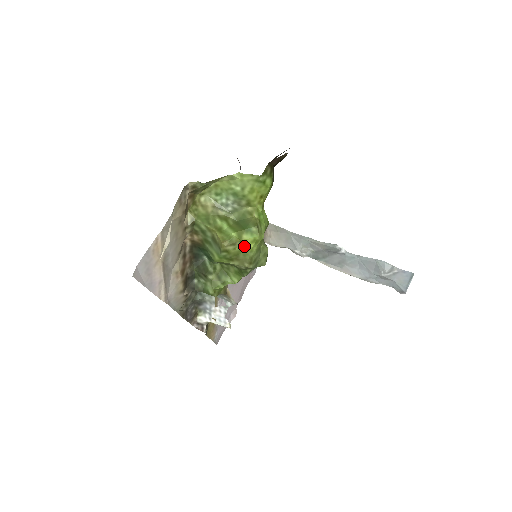
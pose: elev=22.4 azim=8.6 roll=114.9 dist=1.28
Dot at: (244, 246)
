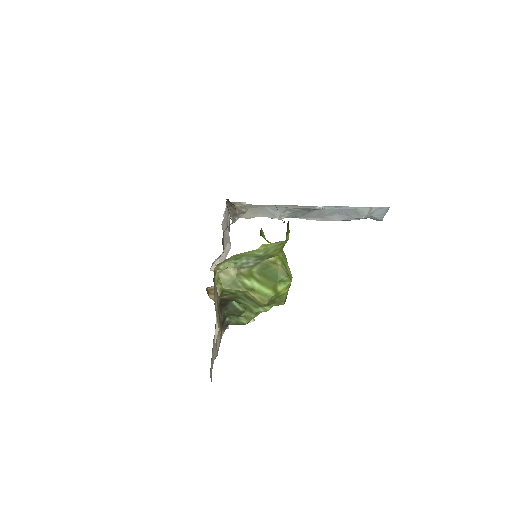
Dot at: (280, 294)
